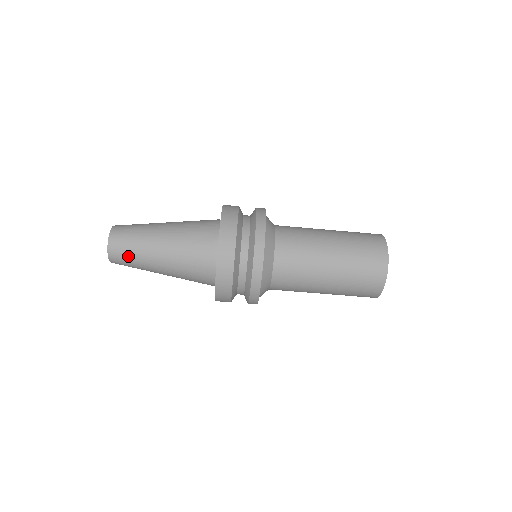
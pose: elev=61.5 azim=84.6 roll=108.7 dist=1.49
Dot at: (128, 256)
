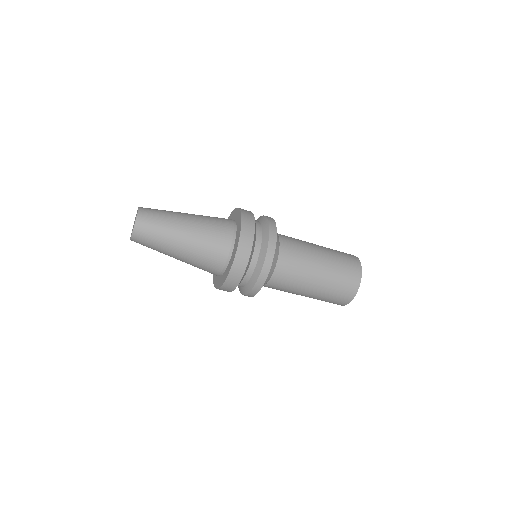
Dot at: (152, 236)
